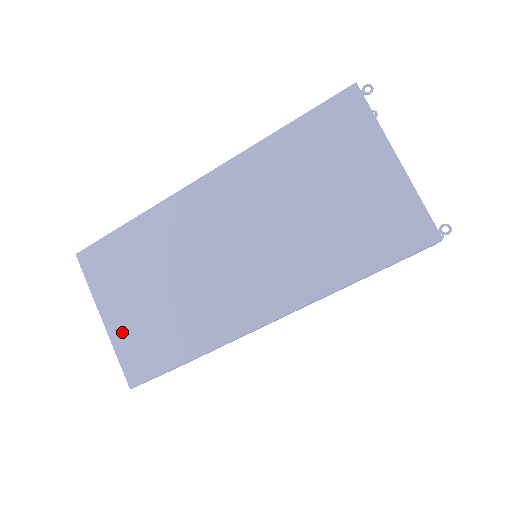
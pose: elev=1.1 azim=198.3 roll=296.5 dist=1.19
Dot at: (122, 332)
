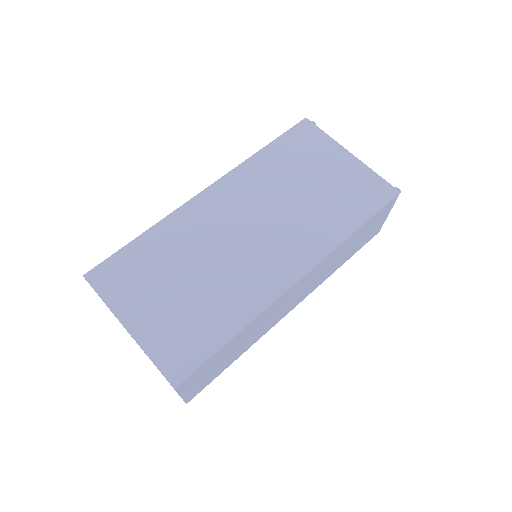
Dot at: (153, 333)
